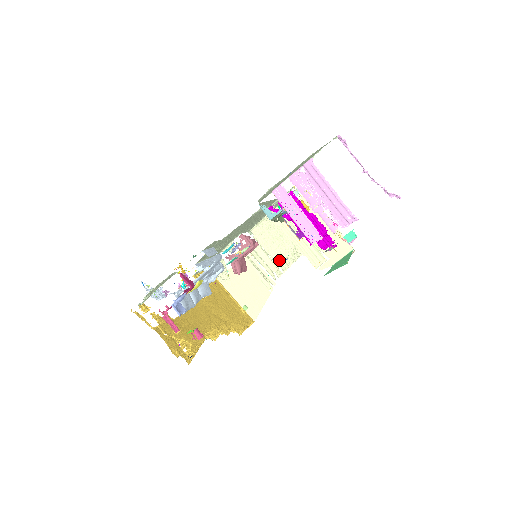
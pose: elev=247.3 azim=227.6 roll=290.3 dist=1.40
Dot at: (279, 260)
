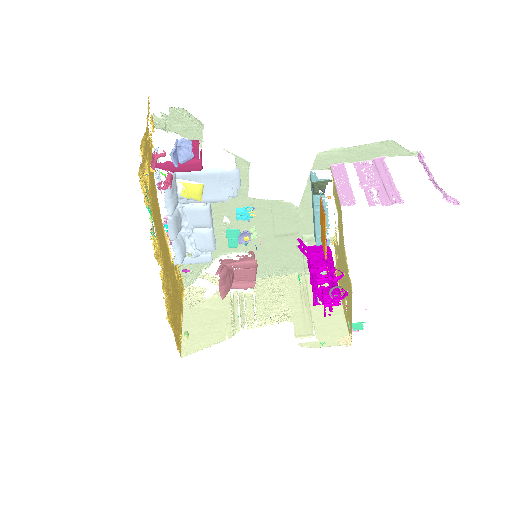
Dot at: (262, 313)
